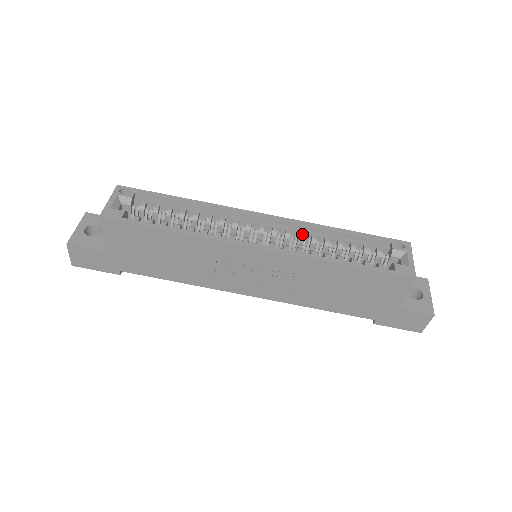
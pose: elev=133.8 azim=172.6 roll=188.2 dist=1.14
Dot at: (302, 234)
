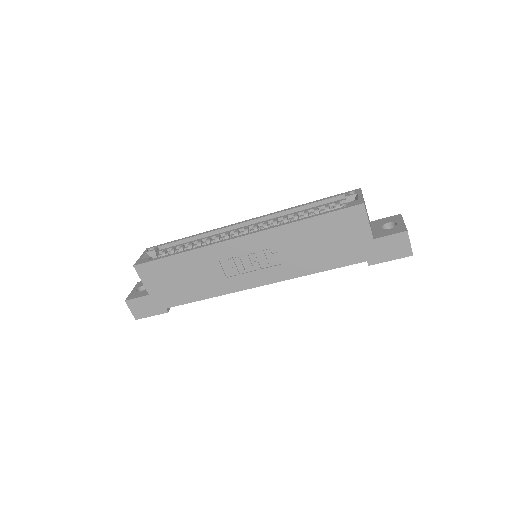
Dot at: (275, 220)
